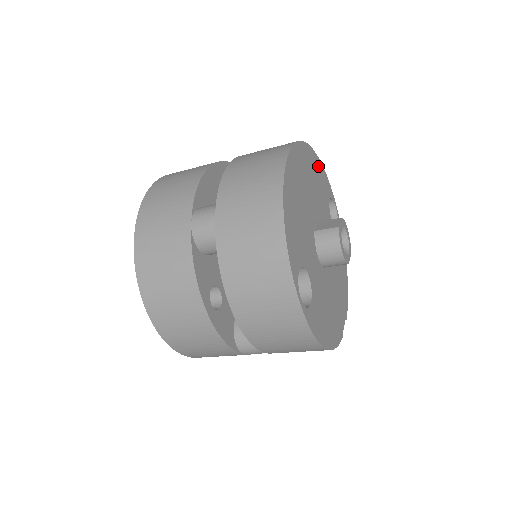
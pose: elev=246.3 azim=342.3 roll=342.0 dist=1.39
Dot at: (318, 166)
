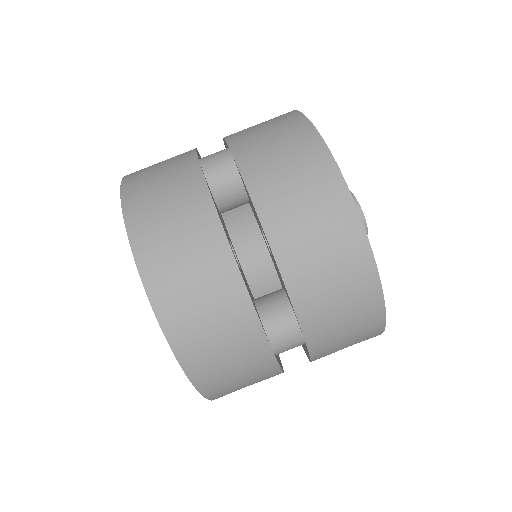
Dot at: occluded
